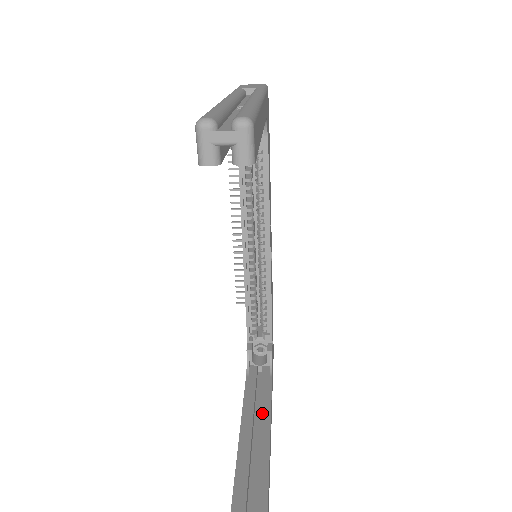
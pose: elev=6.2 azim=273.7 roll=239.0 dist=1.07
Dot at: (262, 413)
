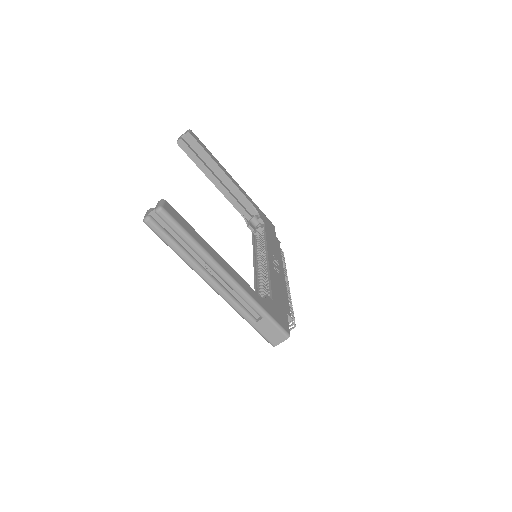
Dot at: occluded
